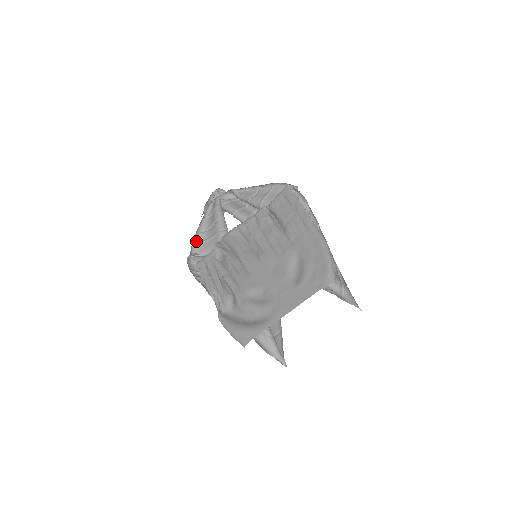
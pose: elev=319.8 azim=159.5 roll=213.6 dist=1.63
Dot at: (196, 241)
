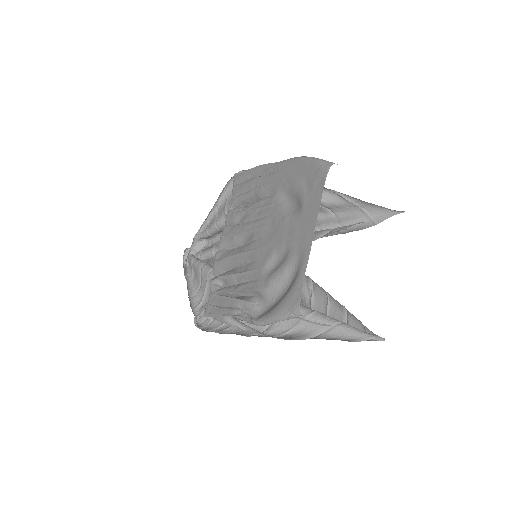
Dot at: (195, 306)
